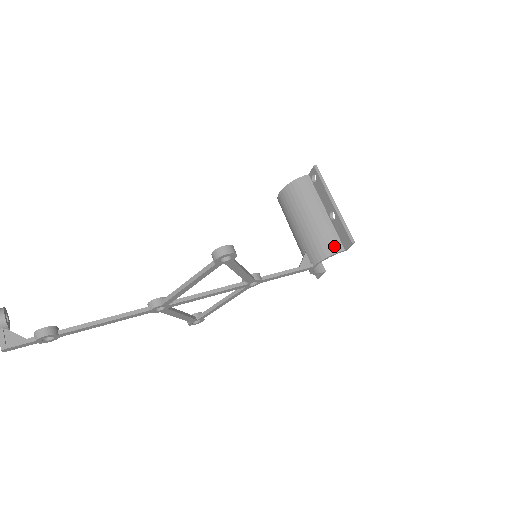
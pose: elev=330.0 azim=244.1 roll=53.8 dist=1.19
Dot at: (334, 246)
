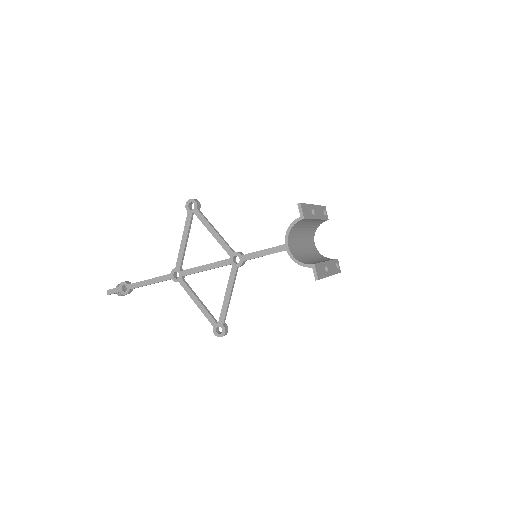
Dot at: occluded
